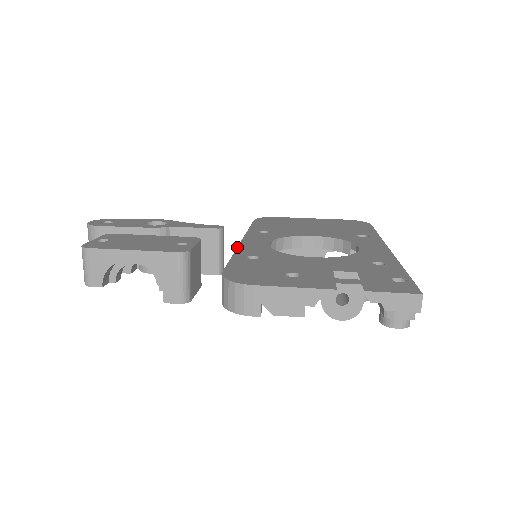
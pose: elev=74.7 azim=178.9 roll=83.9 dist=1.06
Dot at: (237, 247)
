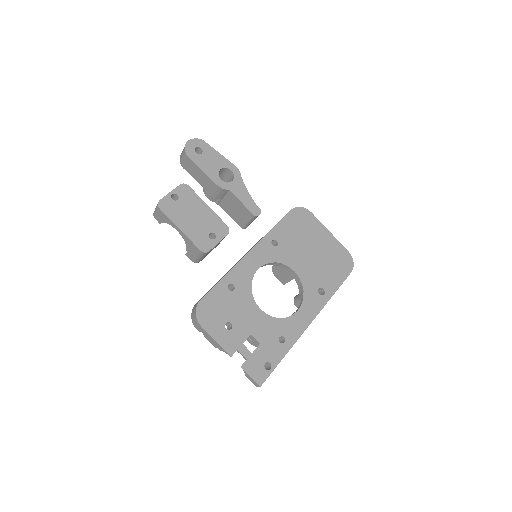
Dot at: (236, 264)
